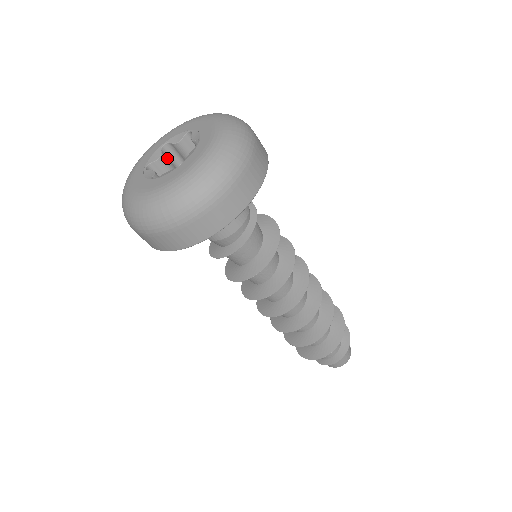
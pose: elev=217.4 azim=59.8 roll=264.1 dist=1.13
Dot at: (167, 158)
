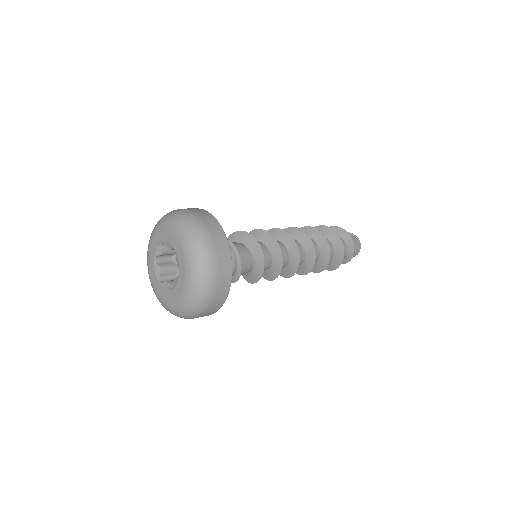
Dot at: occluded
